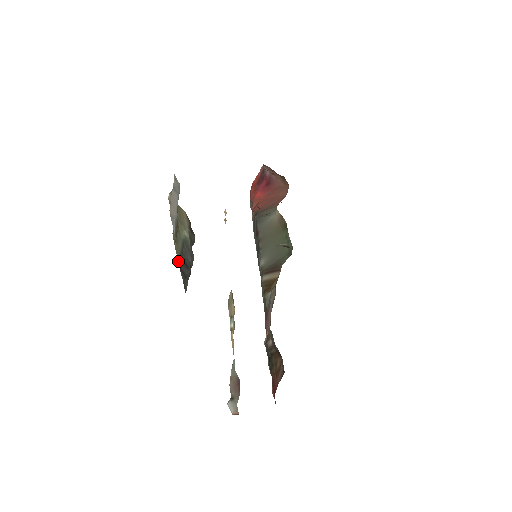
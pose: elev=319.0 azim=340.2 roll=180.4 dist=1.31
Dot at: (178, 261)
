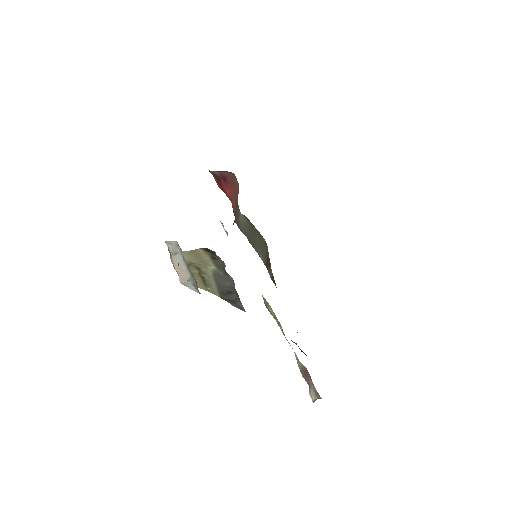
Dot at: occluded
